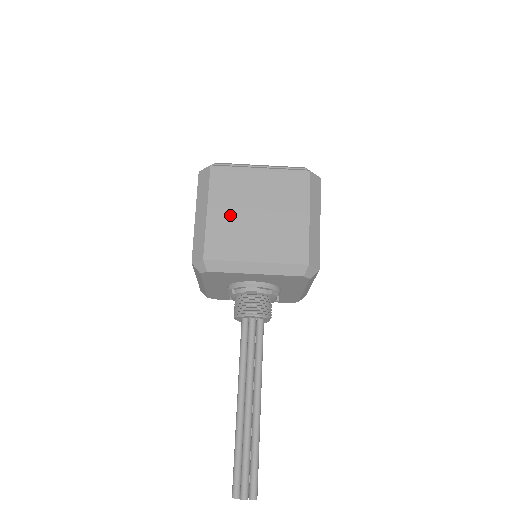
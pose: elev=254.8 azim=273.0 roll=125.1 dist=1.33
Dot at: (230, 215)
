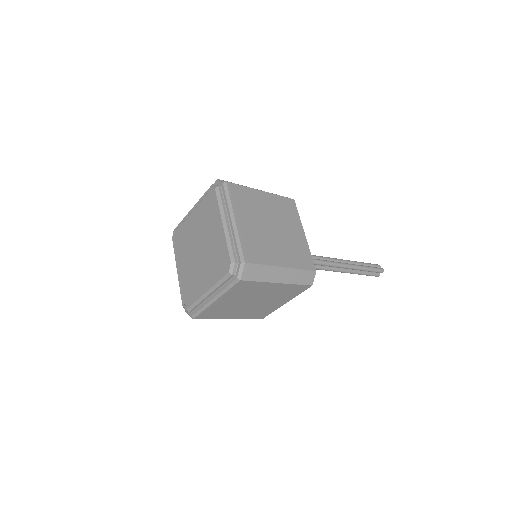
Dot at: (242, 312)
